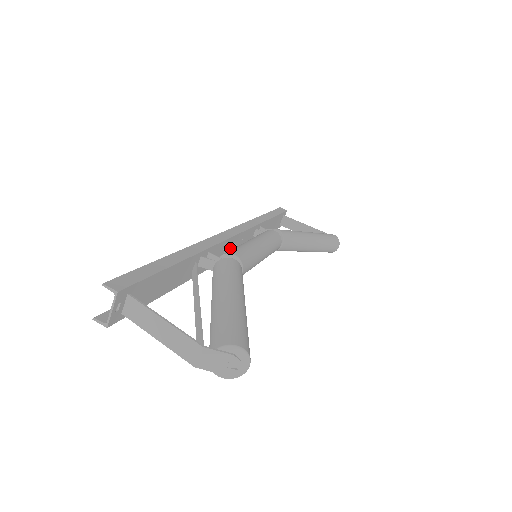
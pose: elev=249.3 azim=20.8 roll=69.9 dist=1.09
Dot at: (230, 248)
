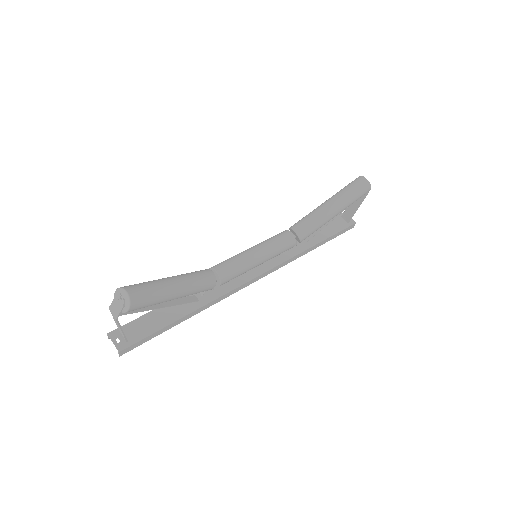
Dot at: (250, 271)
